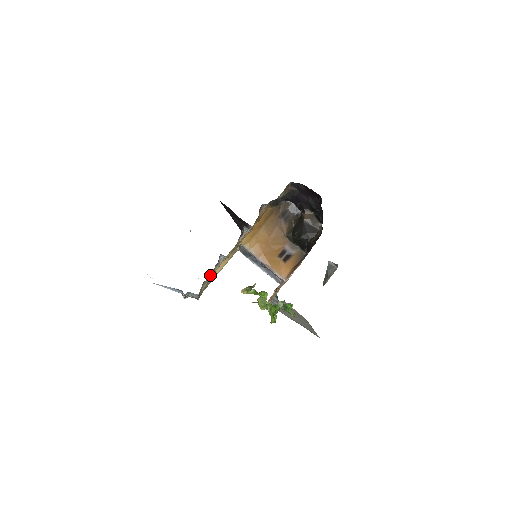
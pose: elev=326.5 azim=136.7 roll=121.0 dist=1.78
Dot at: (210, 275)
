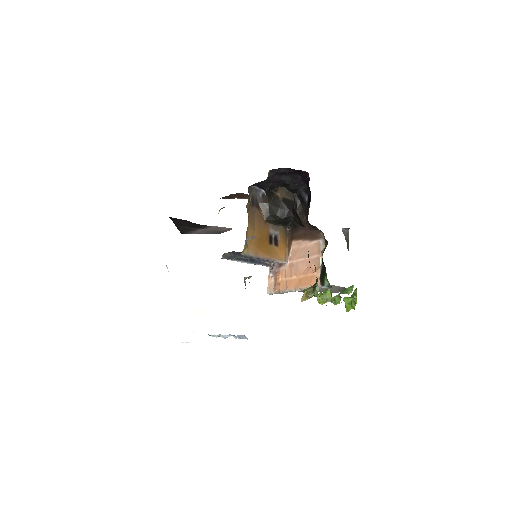
Dot at: occluded
